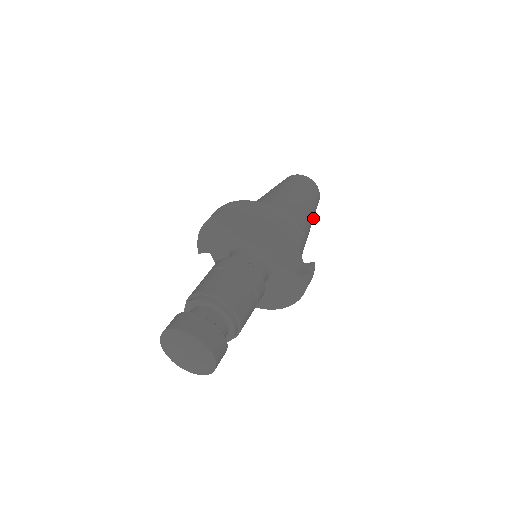
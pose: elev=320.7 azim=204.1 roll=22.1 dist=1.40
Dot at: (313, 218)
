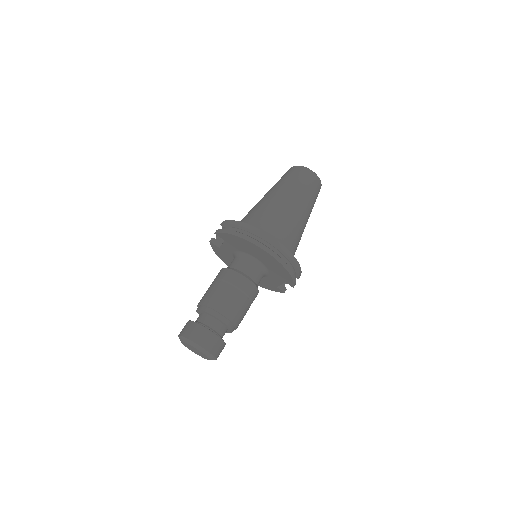
Dot at: occluded
